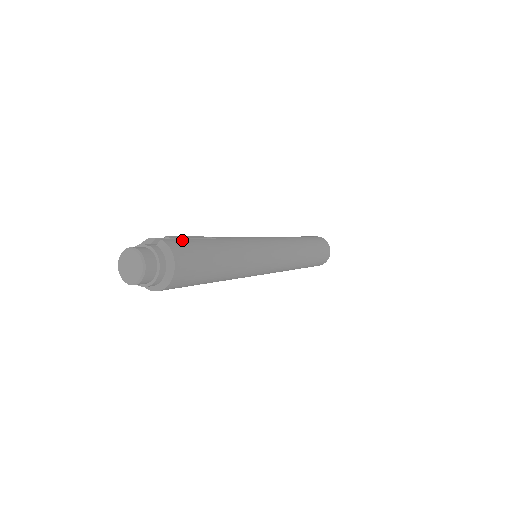
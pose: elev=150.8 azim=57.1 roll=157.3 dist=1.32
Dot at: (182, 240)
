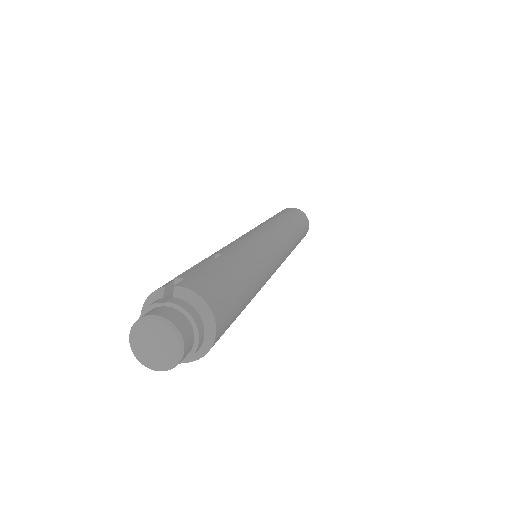
Dot at: (196, 274)
